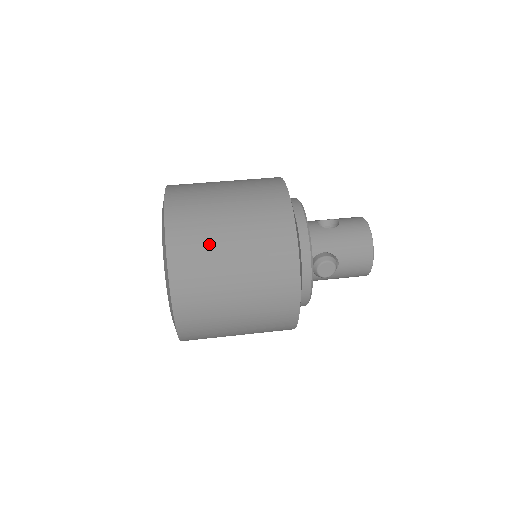
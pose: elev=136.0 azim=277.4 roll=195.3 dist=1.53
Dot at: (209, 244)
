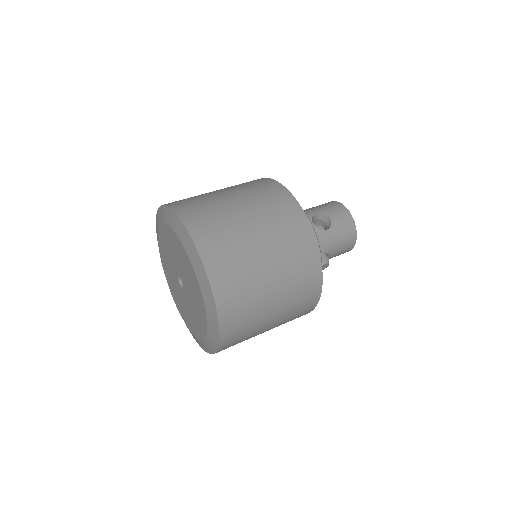
Dot at: (254, 300)
